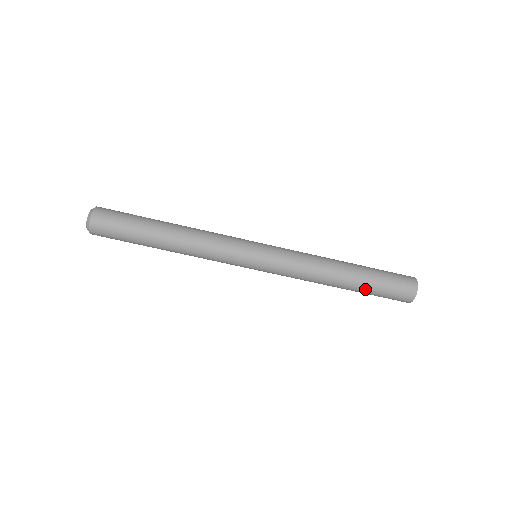
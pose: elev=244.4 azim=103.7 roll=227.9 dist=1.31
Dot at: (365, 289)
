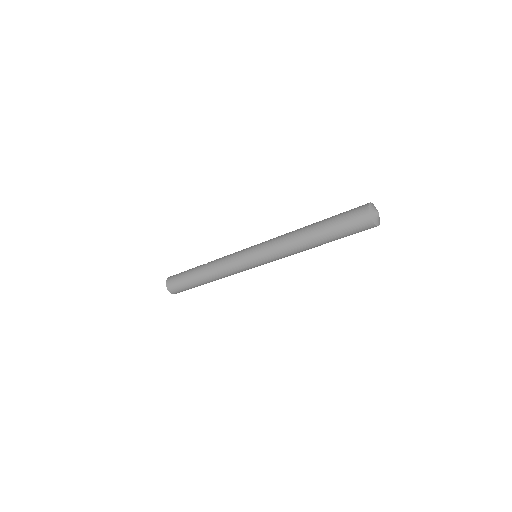
Dot at: occluded
